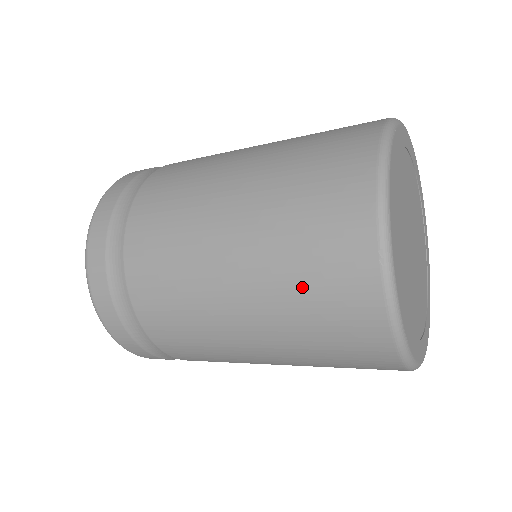
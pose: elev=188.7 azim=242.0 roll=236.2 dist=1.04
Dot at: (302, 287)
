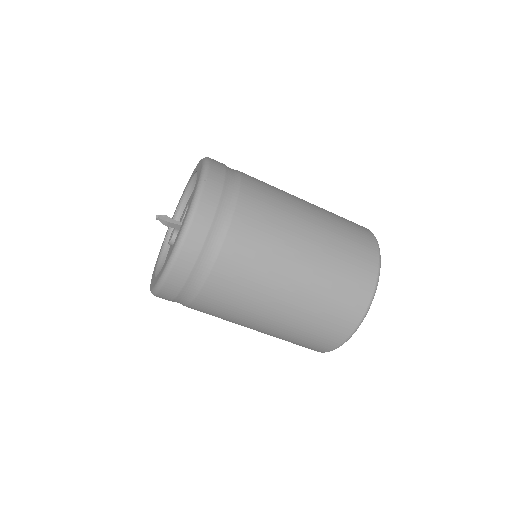
Dot at: (345, 232)
